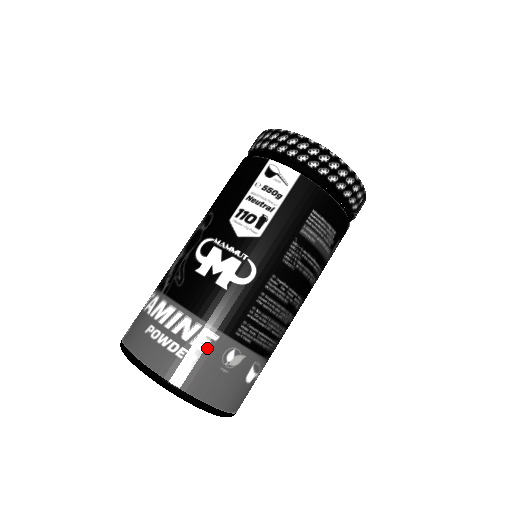
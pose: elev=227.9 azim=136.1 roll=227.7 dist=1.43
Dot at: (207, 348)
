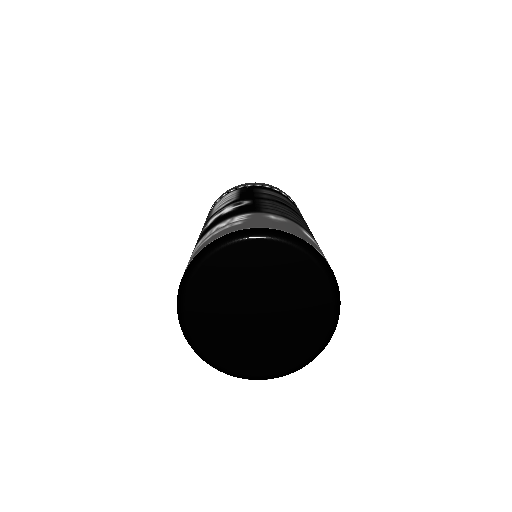
Dot at: (247, 218)
